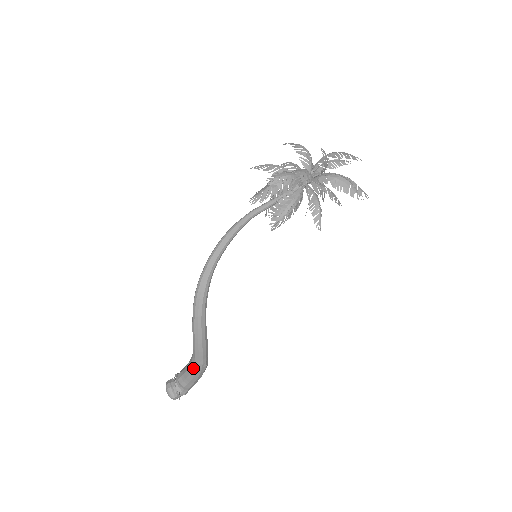
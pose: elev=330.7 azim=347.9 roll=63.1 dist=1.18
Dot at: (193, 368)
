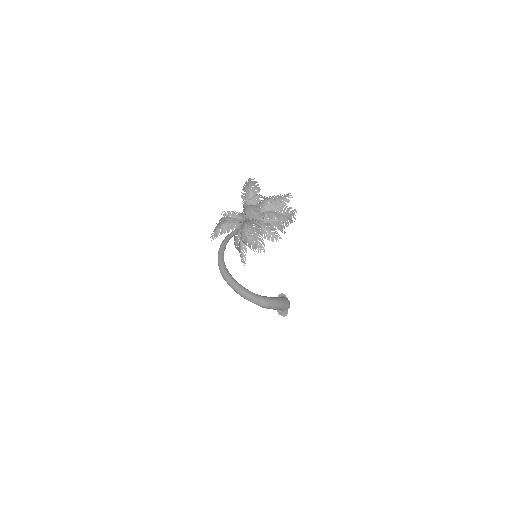
Dot at: occluded
